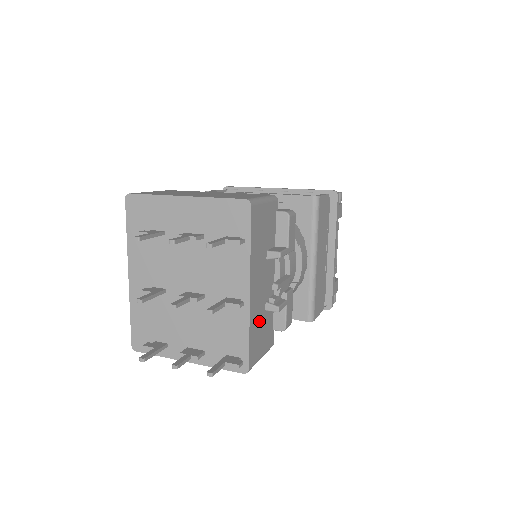
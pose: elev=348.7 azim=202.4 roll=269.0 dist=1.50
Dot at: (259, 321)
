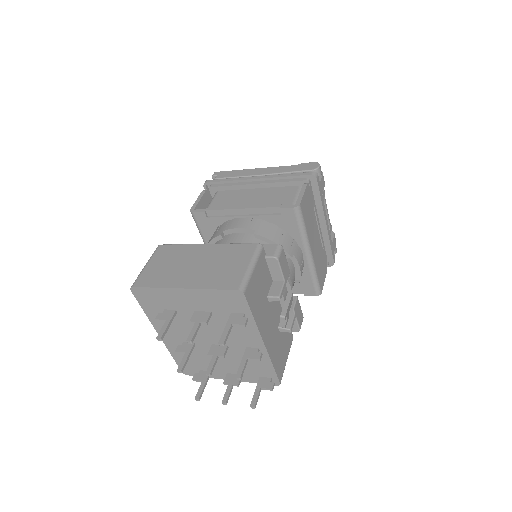
Dot at: (277, 346)
